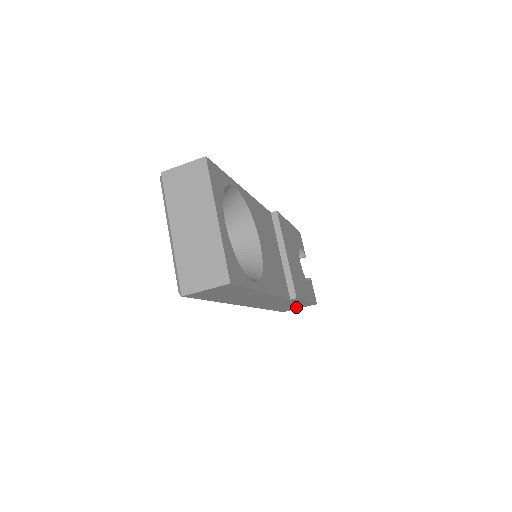
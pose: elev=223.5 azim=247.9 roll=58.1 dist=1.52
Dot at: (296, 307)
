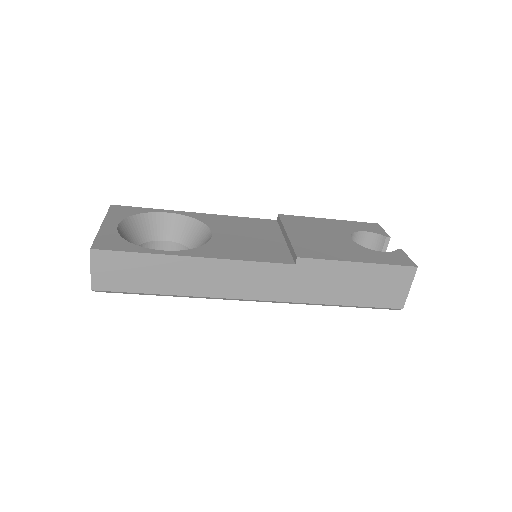
Dot at: (390, 287)
